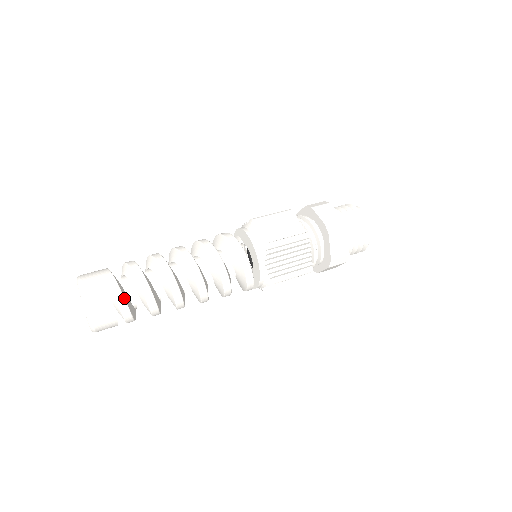
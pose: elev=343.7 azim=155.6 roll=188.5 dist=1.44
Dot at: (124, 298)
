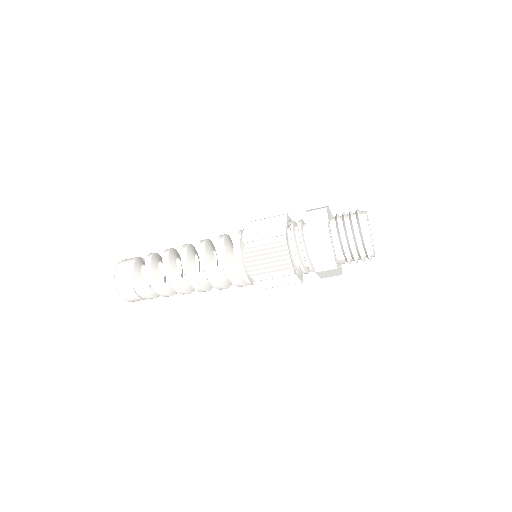
Dot at: (147, 296)
